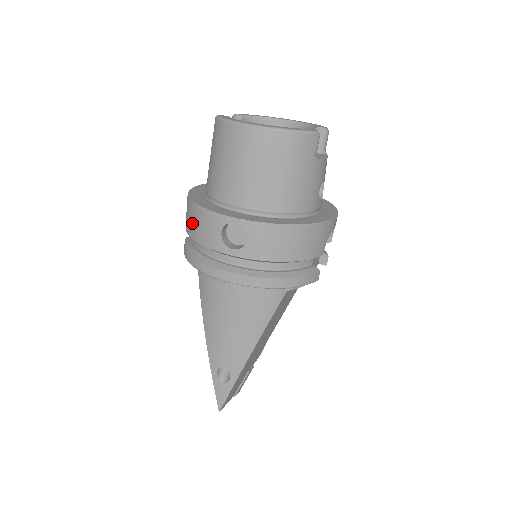
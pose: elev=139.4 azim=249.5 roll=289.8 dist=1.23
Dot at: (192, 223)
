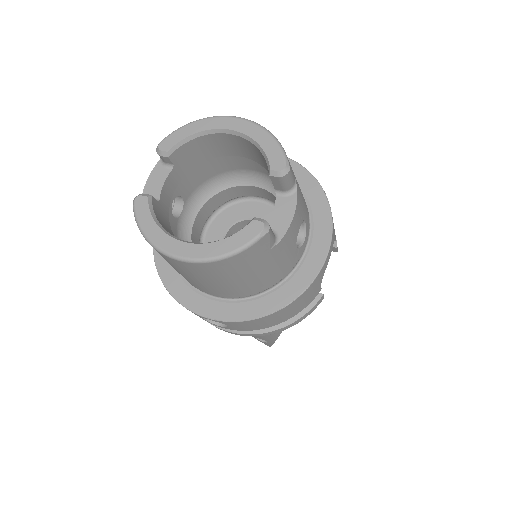
Dot at: occluded
